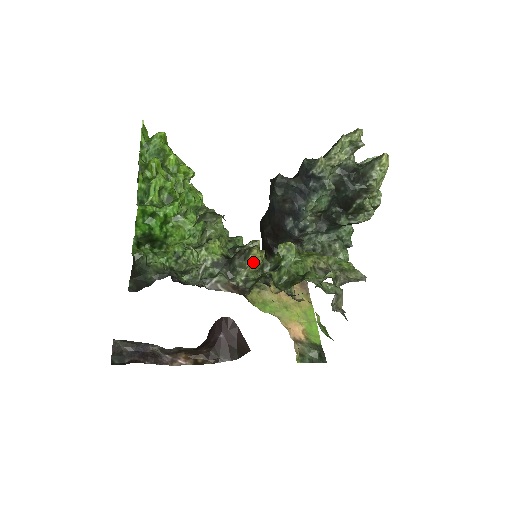
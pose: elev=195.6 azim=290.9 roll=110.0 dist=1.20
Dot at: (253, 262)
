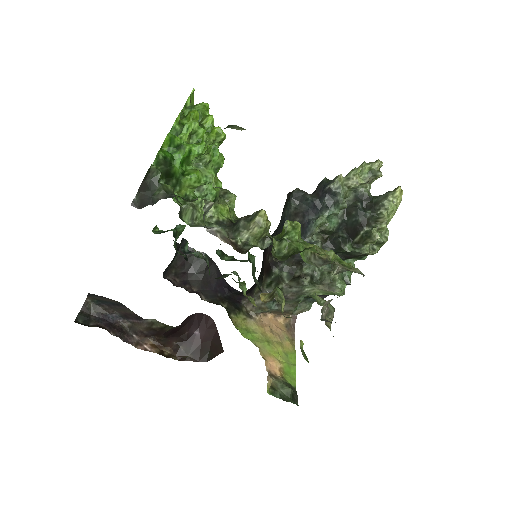
Dot at: (258, 224)
